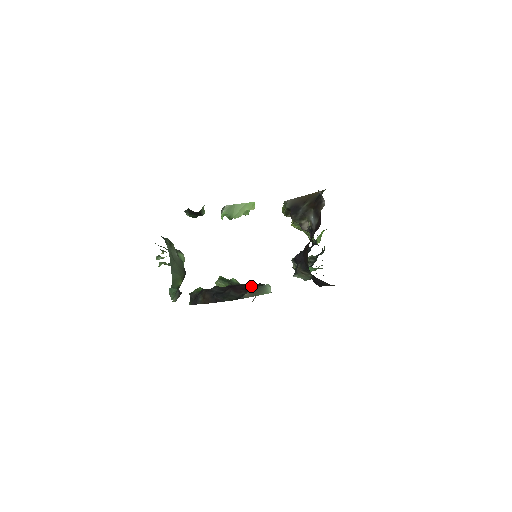
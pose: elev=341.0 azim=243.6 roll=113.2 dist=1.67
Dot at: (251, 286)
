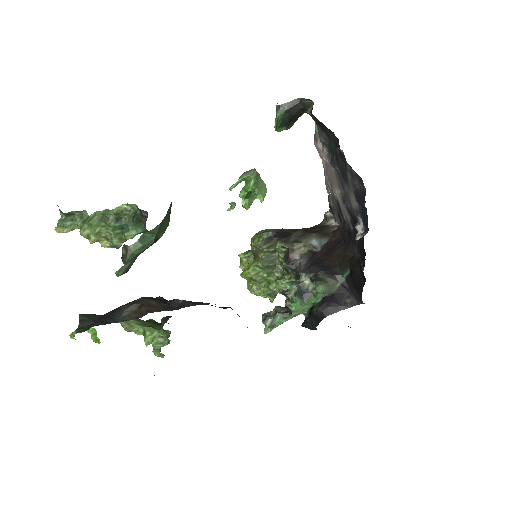
Dot at: occluded
